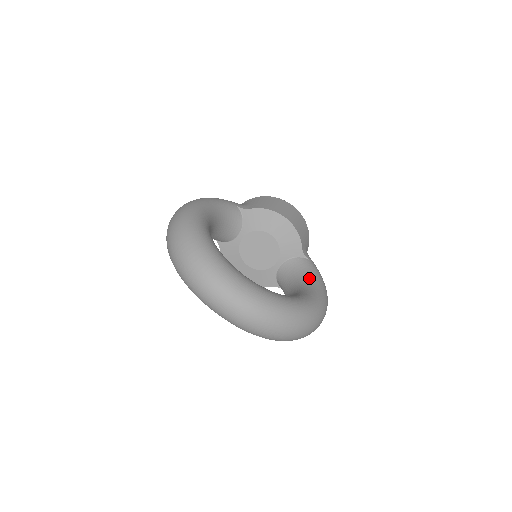
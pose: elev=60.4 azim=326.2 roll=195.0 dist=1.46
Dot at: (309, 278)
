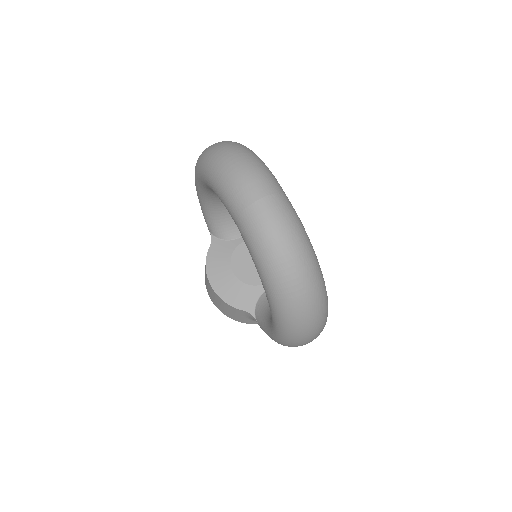
Dot at: occluded
